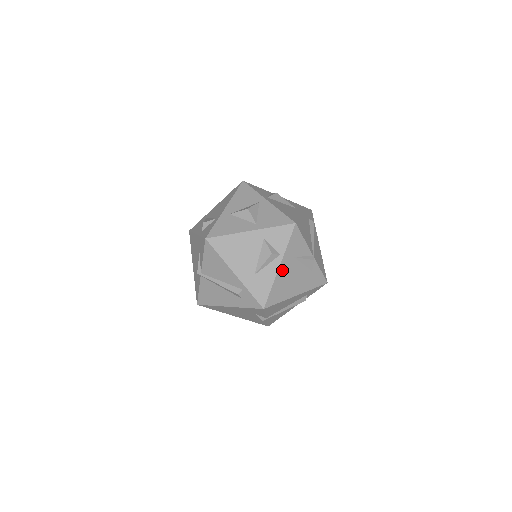
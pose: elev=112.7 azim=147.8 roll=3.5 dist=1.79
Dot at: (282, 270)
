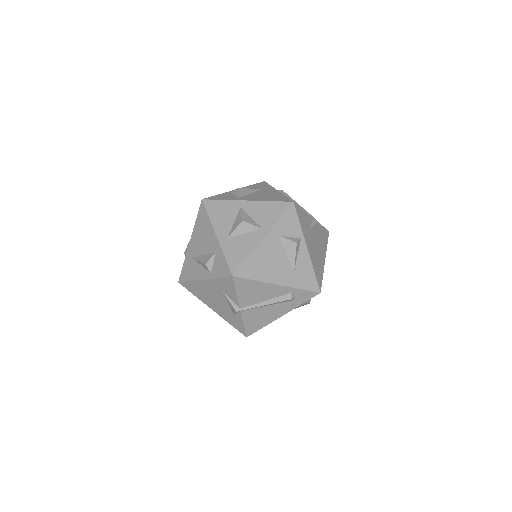
Dot at: (309, 250)
